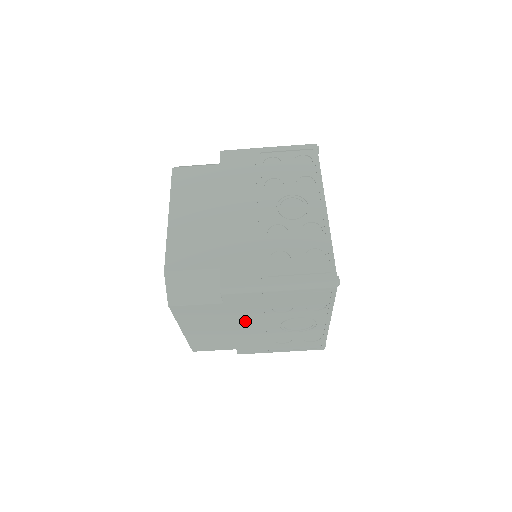
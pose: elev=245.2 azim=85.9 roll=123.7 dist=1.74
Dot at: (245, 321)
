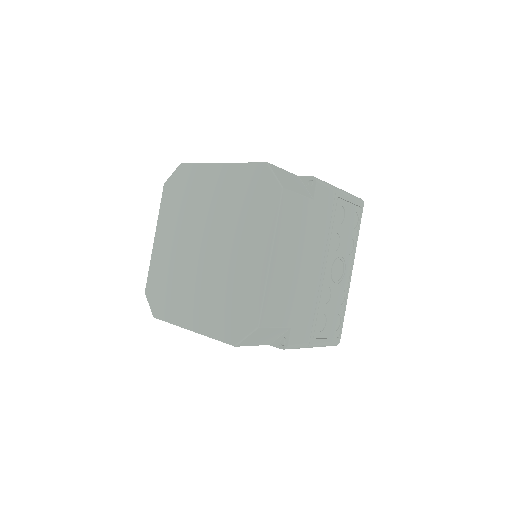
Dot at: occluded
